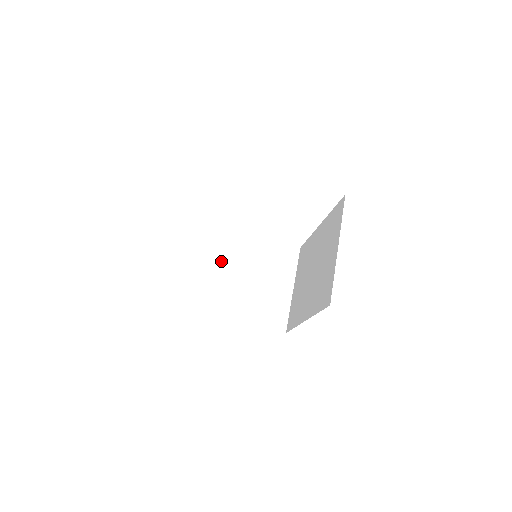
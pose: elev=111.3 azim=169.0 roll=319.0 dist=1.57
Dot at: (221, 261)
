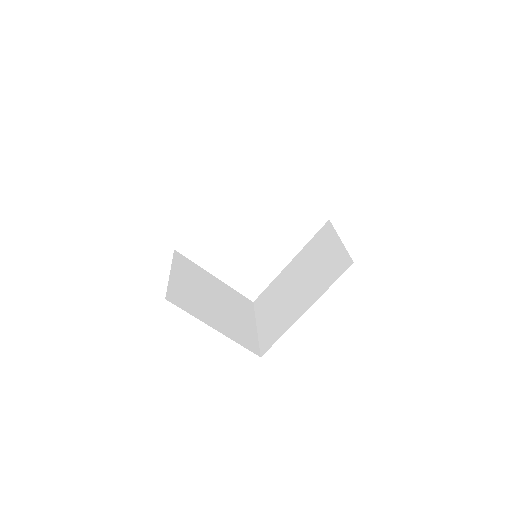
Dot at: (195, 283)
